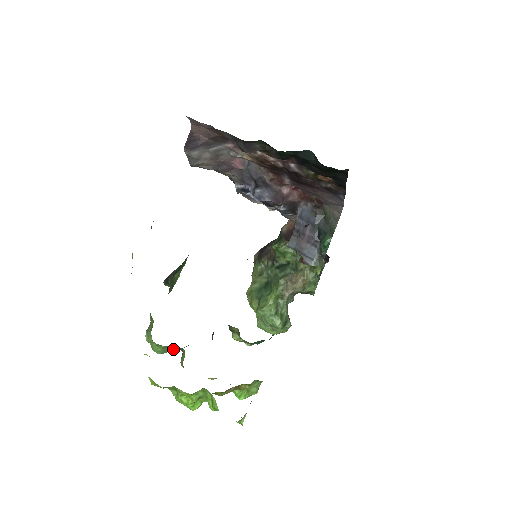
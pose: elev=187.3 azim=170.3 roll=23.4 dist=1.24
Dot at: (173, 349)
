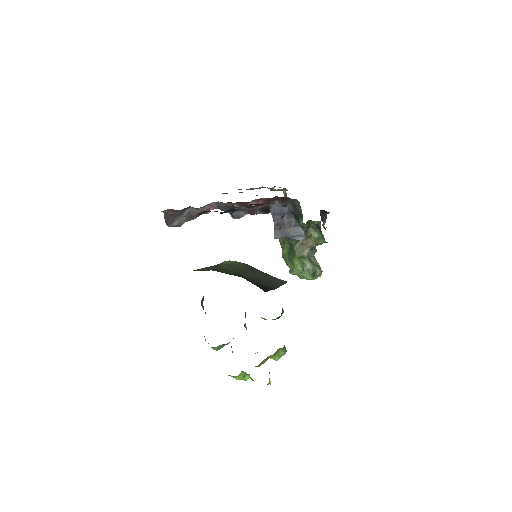
Dot at: (224, 345)
